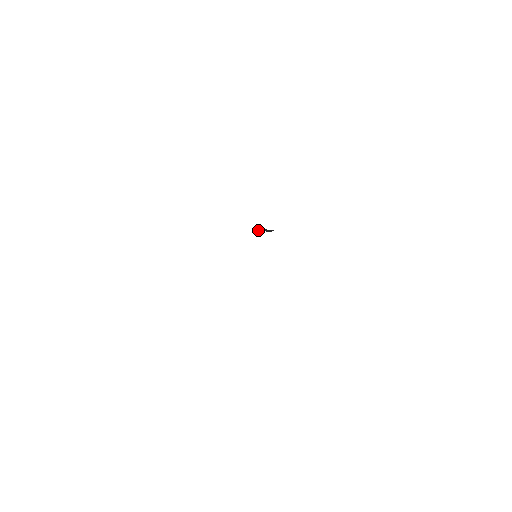
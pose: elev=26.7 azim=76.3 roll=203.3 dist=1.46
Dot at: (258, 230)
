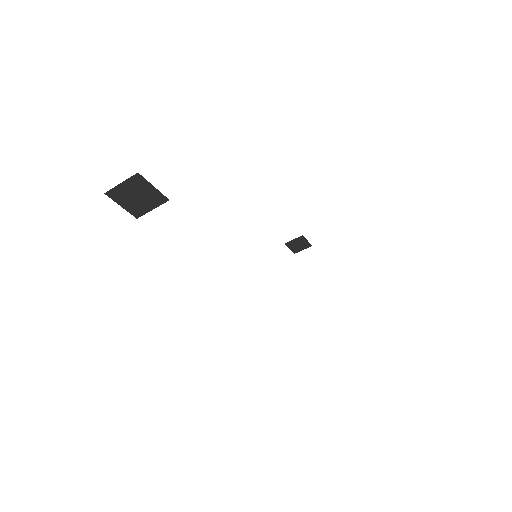
Dot at: (297, 252)
